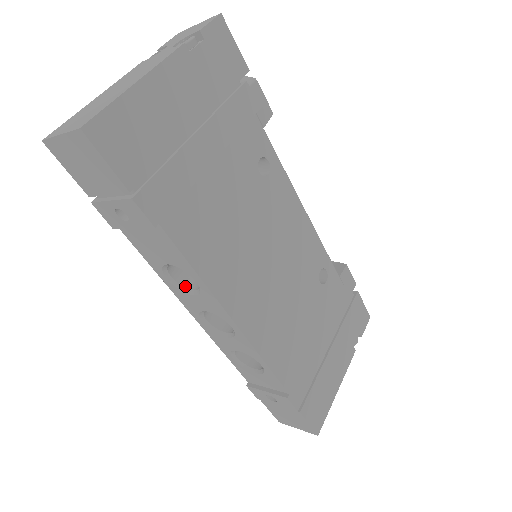
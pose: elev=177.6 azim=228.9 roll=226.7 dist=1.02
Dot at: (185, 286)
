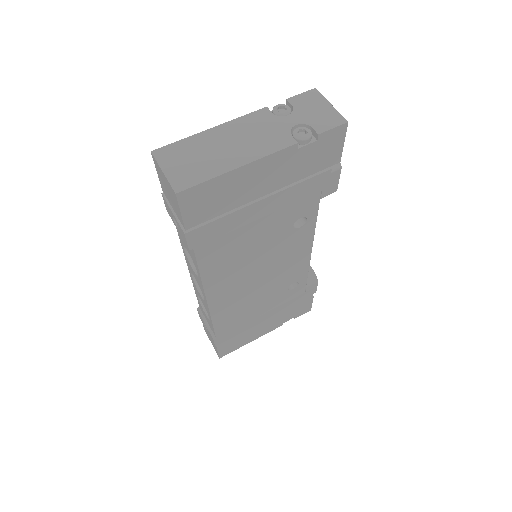
Dot at: (192, 260)
